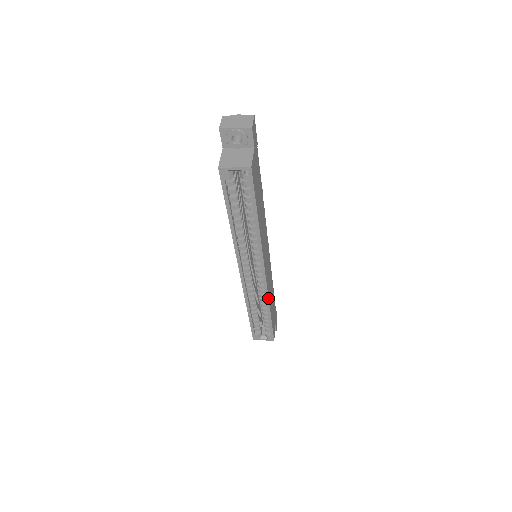
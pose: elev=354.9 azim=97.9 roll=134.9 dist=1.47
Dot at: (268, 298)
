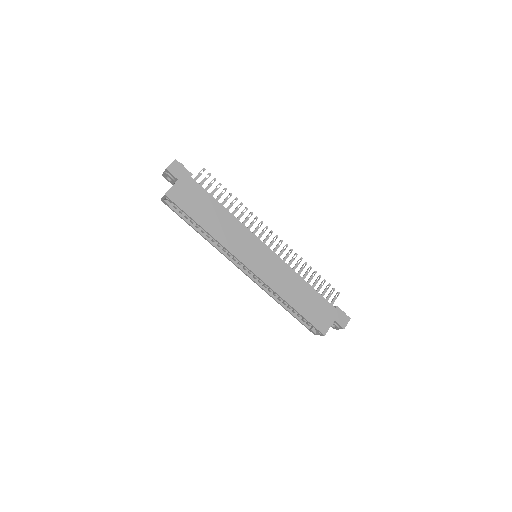
Dot at: (274, 291)
